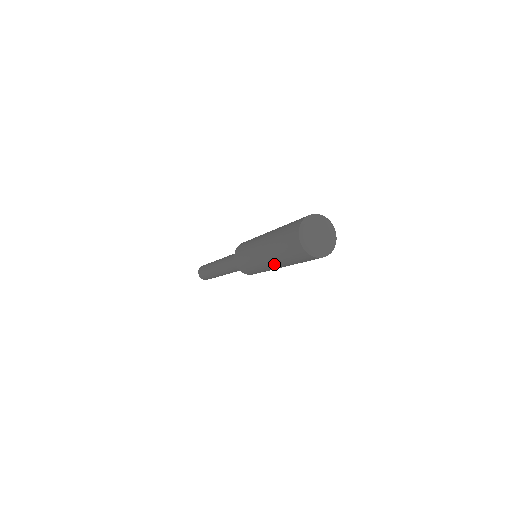
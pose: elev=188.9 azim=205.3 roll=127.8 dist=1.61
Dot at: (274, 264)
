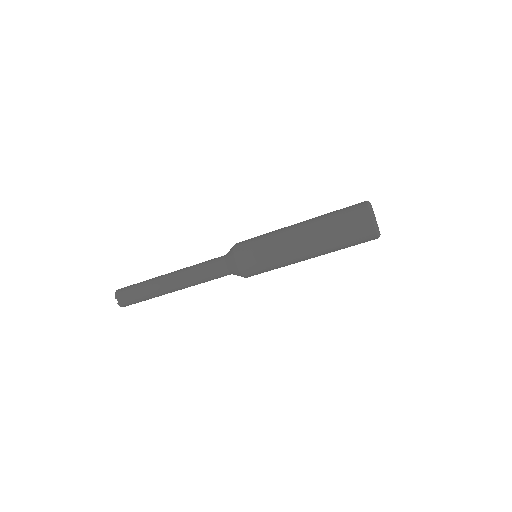
Dot at: (312, 254)
